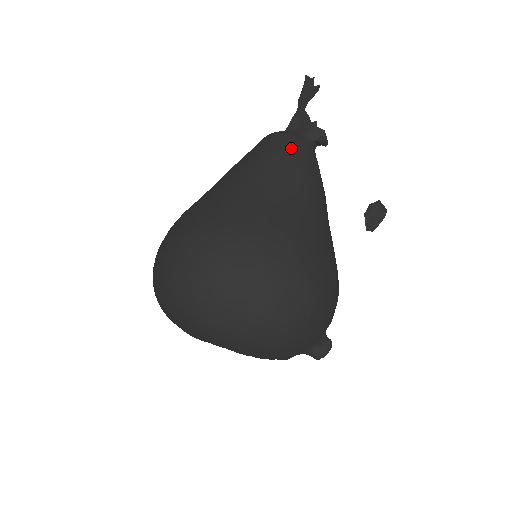
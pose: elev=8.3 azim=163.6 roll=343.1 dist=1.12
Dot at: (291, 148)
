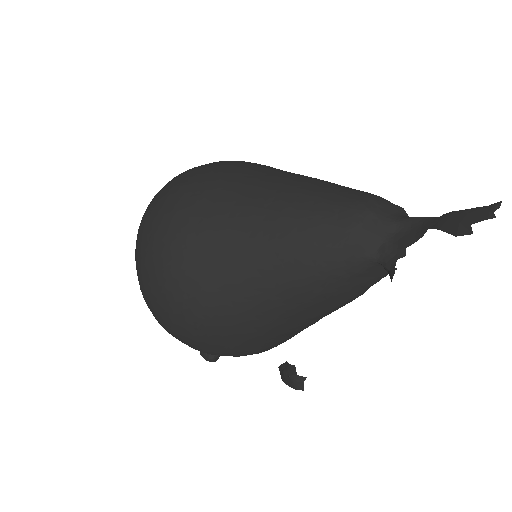
Dot at: (334, 240)
